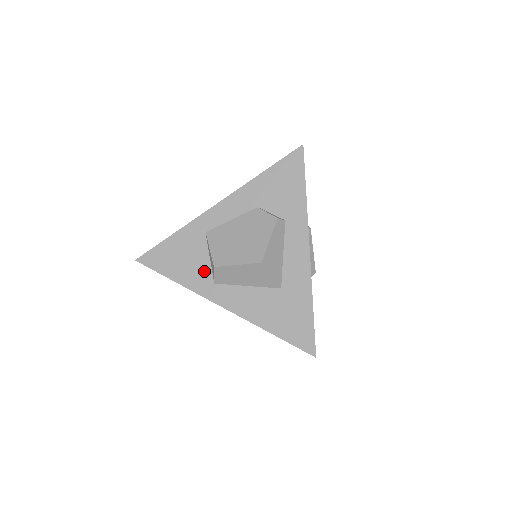
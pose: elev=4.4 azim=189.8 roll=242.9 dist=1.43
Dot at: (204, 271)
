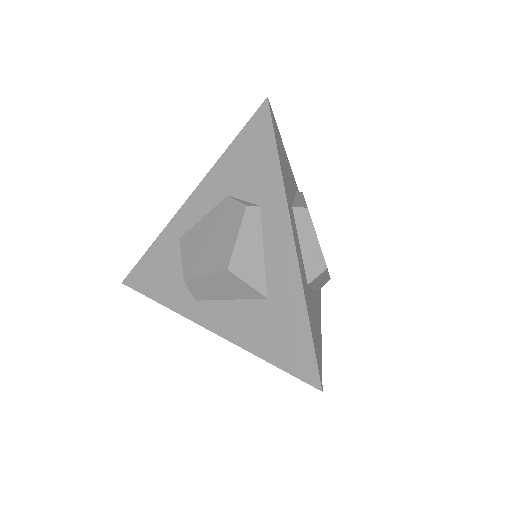
Dot at: (184, 287)
